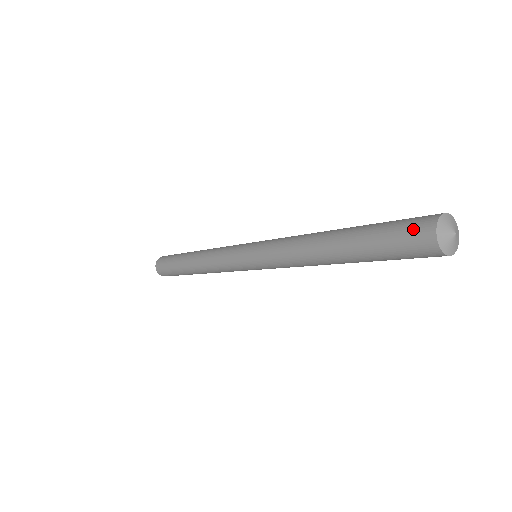
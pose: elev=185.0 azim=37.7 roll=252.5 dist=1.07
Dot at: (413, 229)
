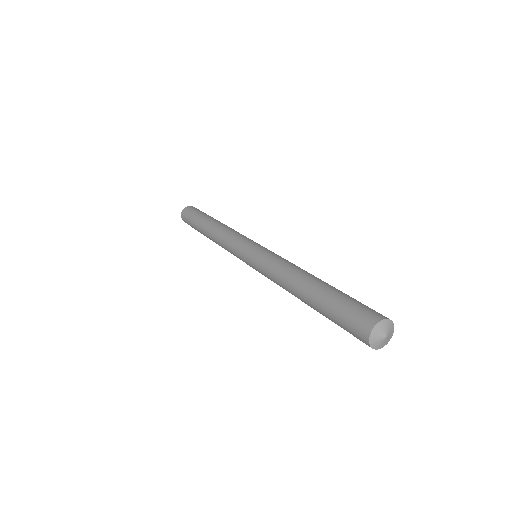
Dot at: (355, 329)
